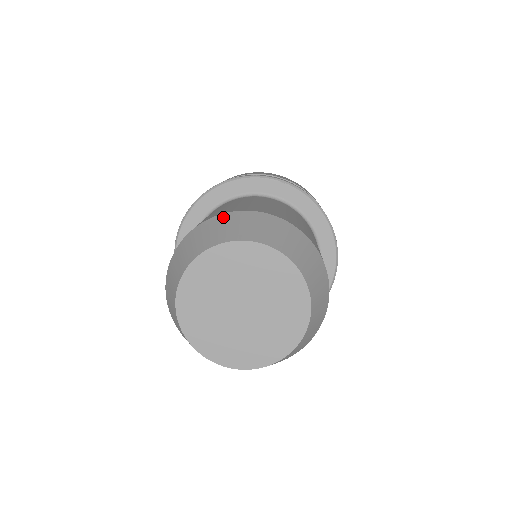
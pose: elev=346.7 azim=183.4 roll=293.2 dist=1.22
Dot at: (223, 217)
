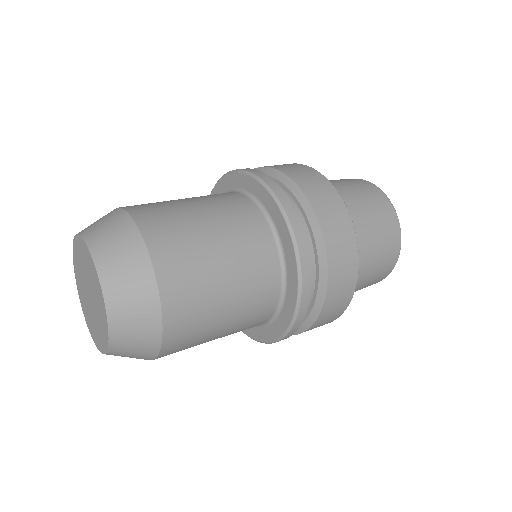
Dot at: occluded
